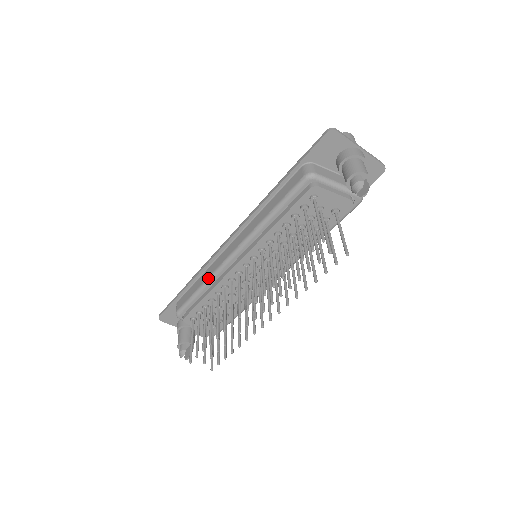
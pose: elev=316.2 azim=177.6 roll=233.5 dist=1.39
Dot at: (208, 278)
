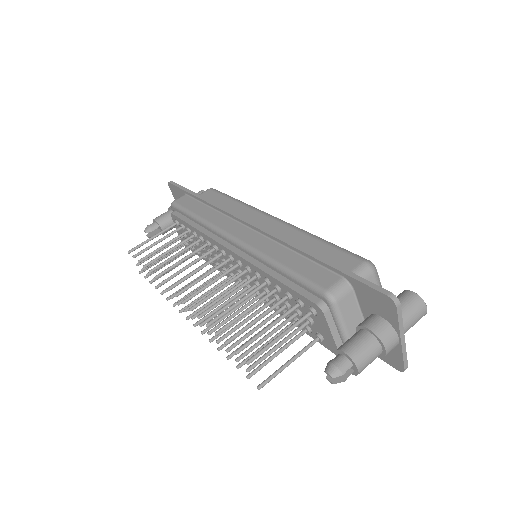
Dot at: (206, 221)
